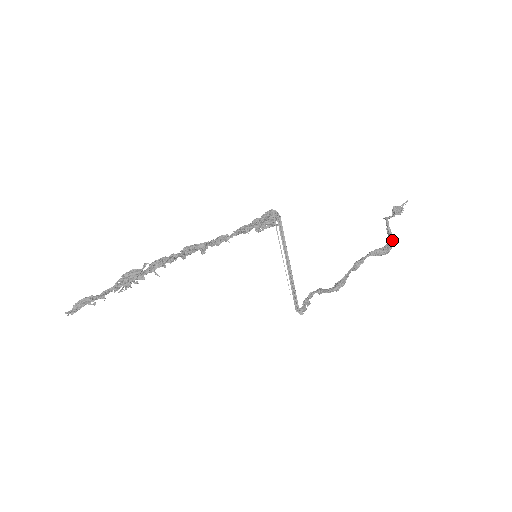
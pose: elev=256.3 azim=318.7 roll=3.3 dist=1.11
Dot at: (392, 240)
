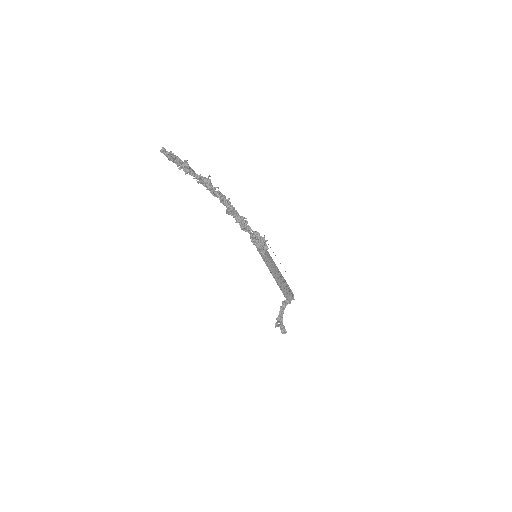
Dot at: (285, 329)
